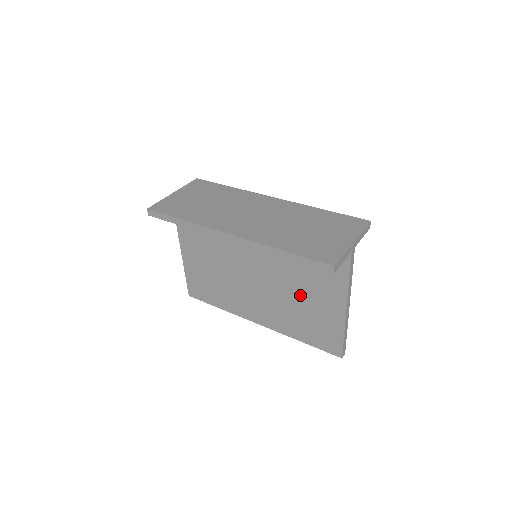
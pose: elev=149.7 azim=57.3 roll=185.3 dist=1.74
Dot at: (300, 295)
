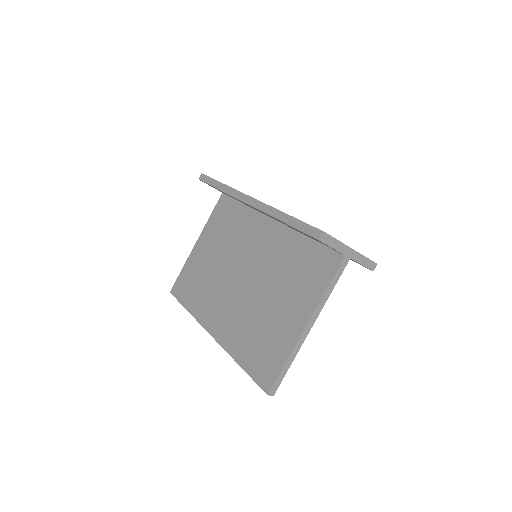
Dot at: (271, 302)
